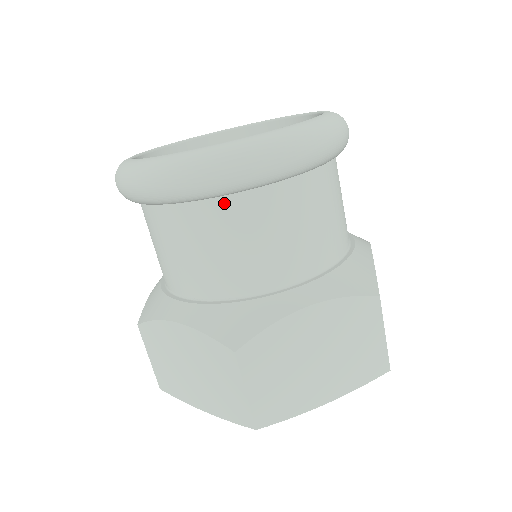
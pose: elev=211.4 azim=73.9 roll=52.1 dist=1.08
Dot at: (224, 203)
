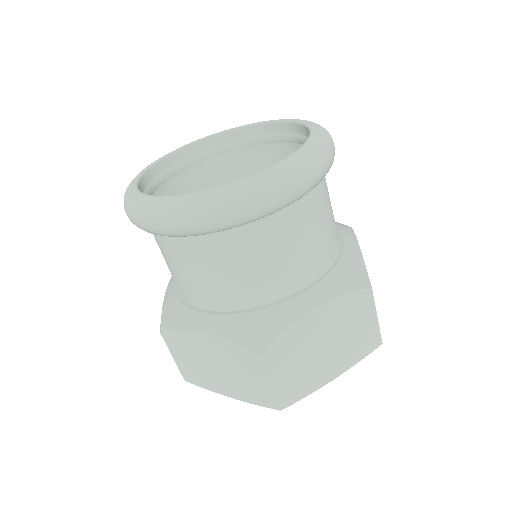
Dot at: (237, 232)
